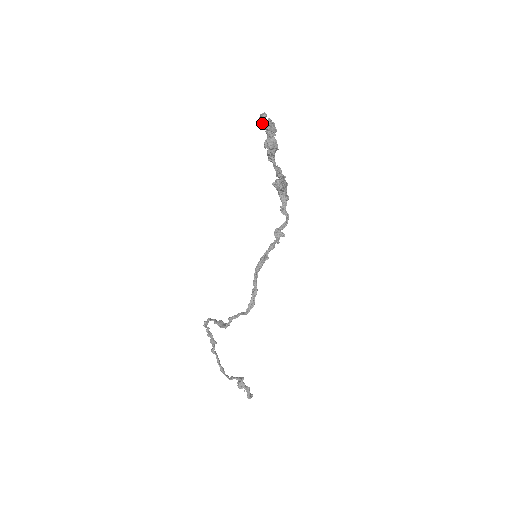
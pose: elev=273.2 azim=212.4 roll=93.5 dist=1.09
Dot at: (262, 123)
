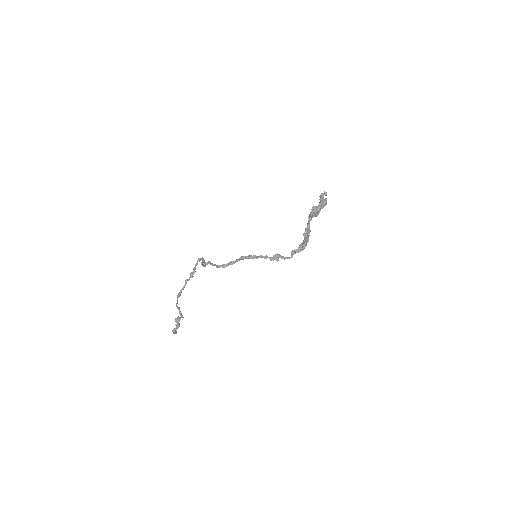
Dot at: (321, 196)
